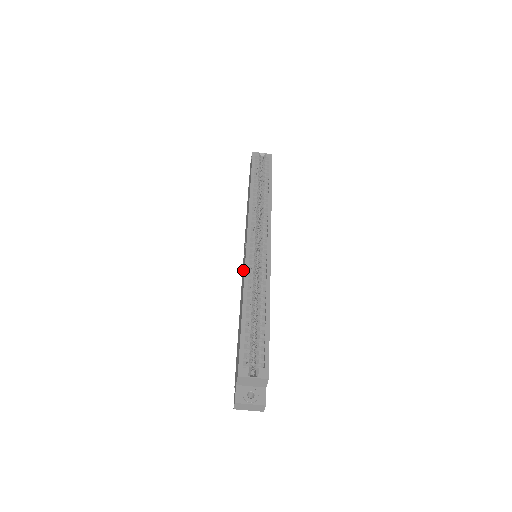
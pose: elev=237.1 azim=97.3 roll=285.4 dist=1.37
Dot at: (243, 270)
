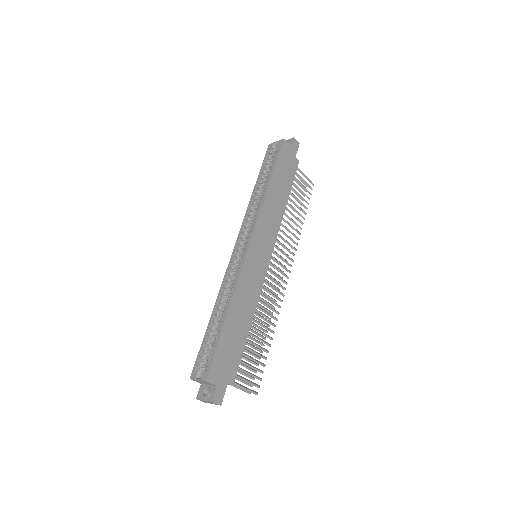
Dot at: occluded
